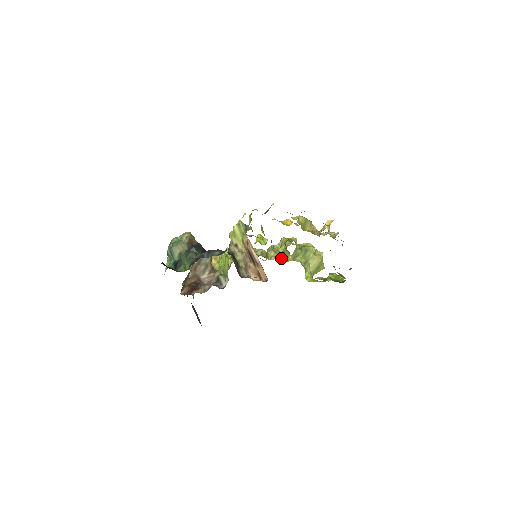
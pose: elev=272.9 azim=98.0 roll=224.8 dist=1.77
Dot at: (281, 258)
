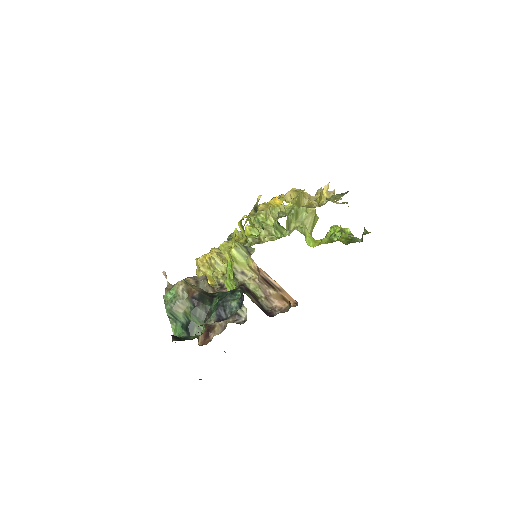
Dot at: (274, 233)
